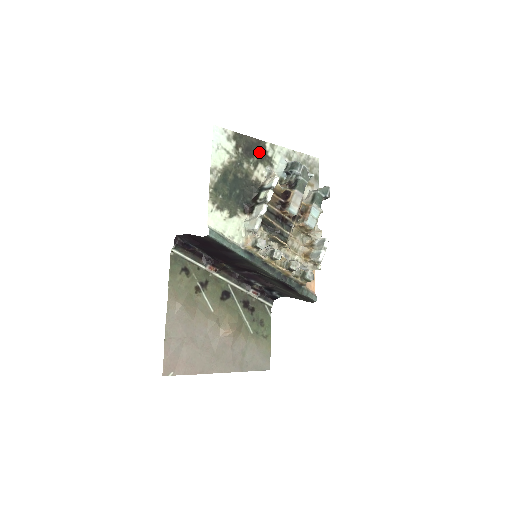
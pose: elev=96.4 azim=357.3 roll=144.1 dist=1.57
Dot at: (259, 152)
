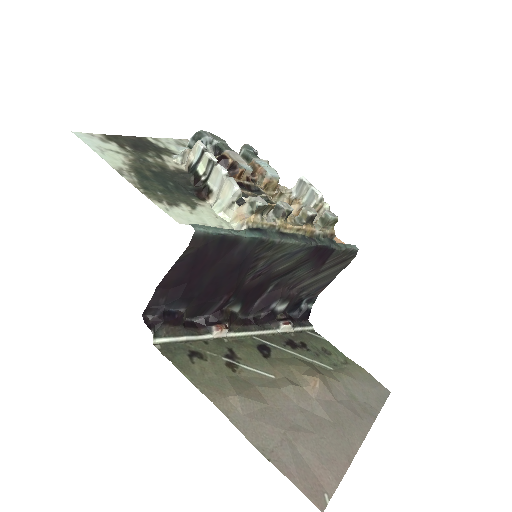
Dot at: (149, 146)
